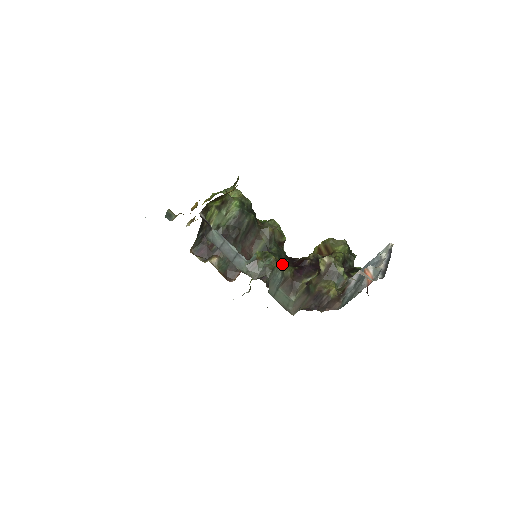
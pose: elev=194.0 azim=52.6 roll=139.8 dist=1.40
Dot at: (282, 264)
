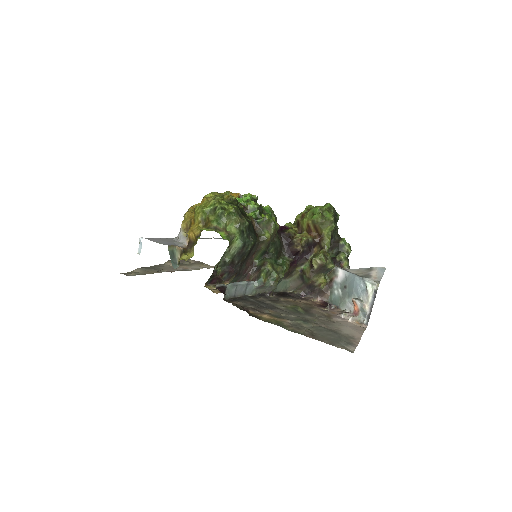
Dot at: (283, 275)
